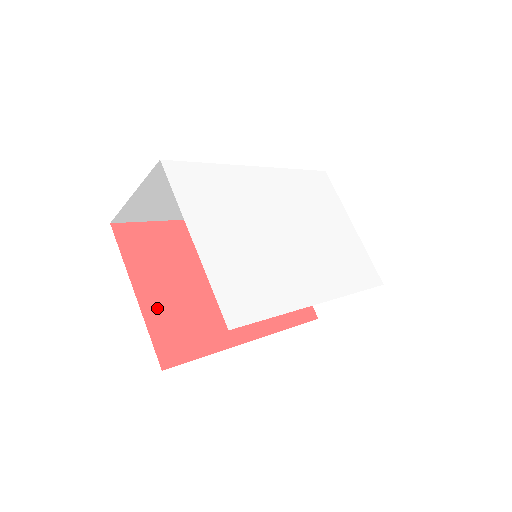
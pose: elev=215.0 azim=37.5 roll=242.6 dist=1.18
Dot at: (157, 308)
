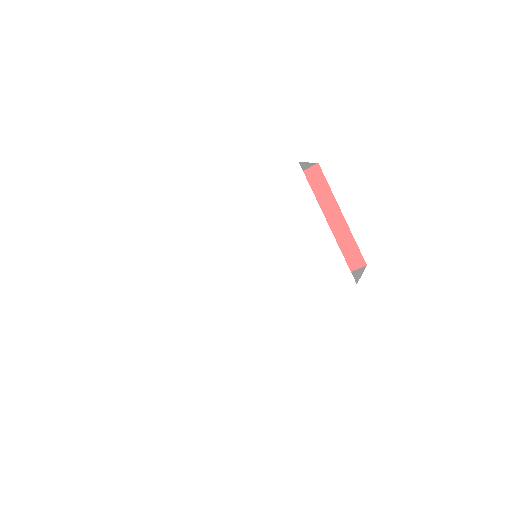
Dot at: occluded
